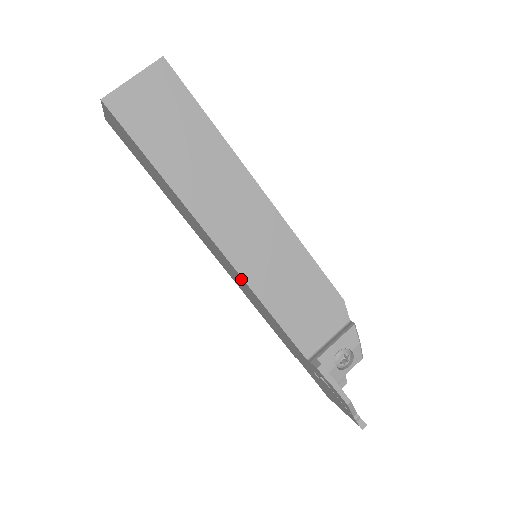
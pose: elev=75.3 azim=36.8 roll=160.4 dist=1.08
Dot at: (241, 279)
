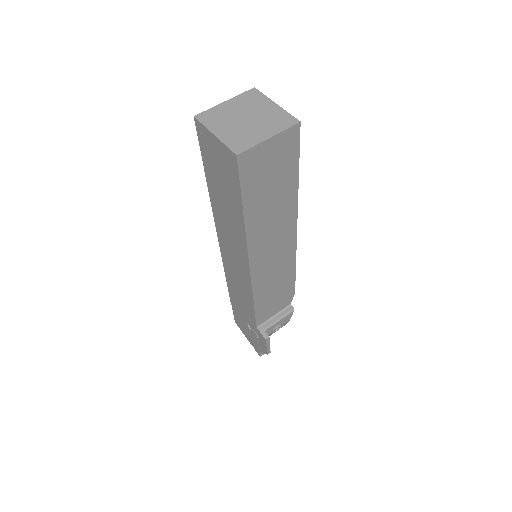
Dot at: (247, 282)
